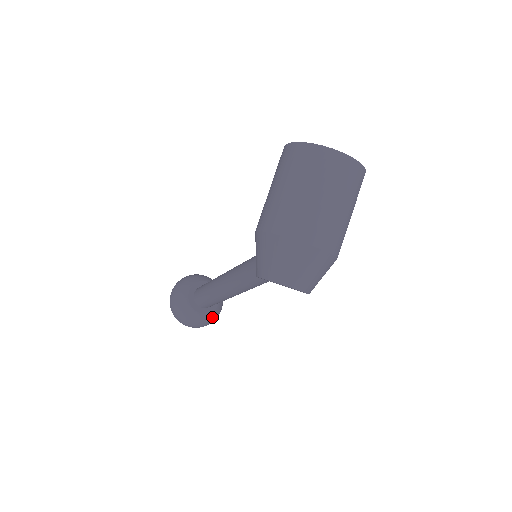
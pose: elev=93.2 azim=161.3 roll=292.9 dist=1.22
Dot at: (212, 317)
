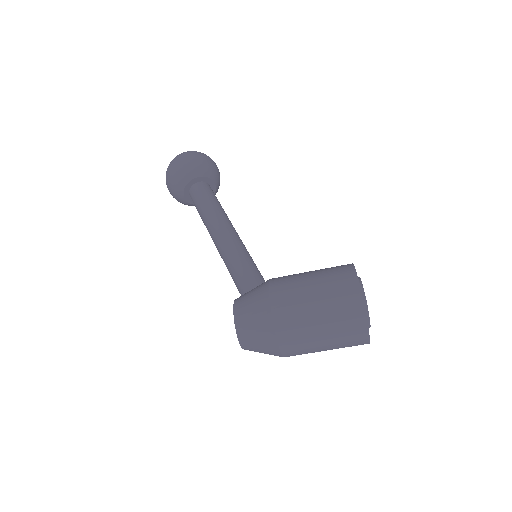
Dot at: (189, 205)
